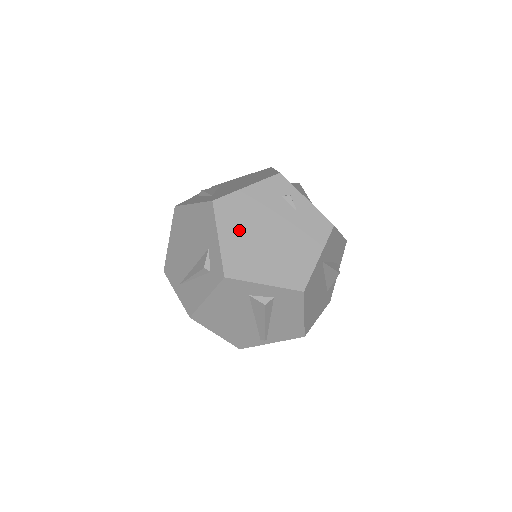
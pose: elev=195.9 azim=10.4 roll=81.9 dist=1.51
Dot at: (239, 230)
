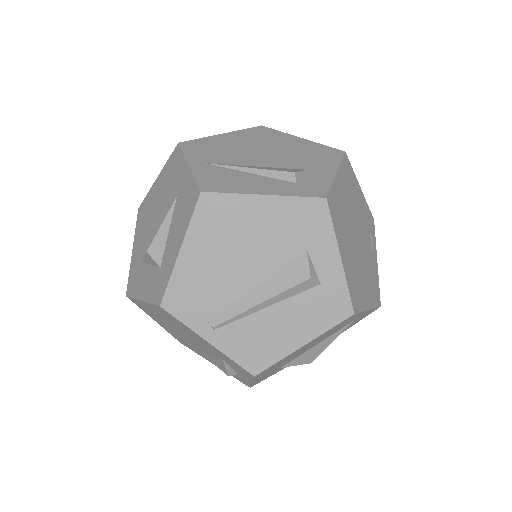
Dot at: (347, 196)
